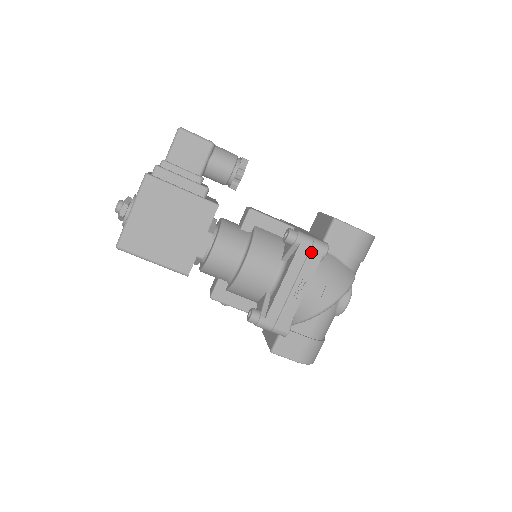
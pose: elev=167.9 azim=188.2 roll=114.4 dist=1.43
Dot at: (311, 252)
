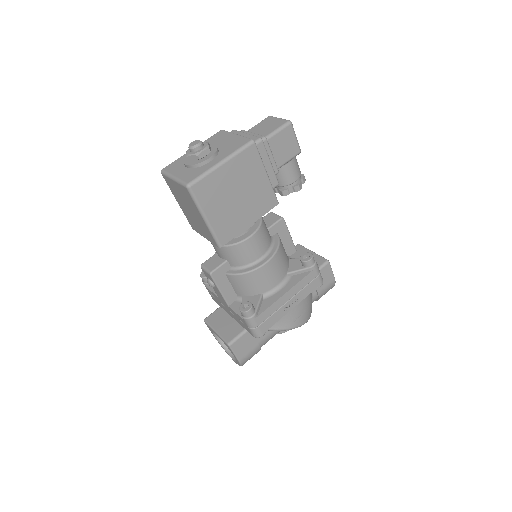
Dot at: (315, 280)
